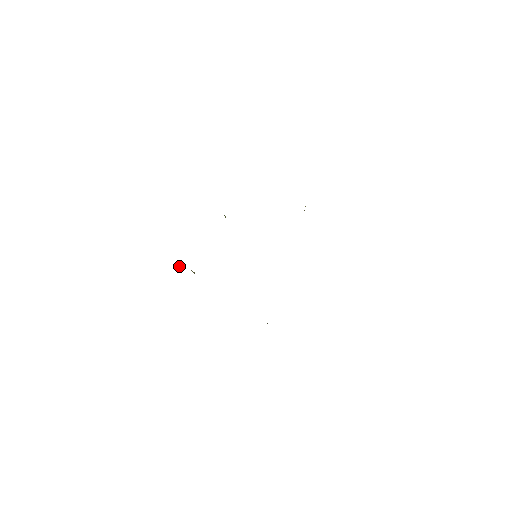
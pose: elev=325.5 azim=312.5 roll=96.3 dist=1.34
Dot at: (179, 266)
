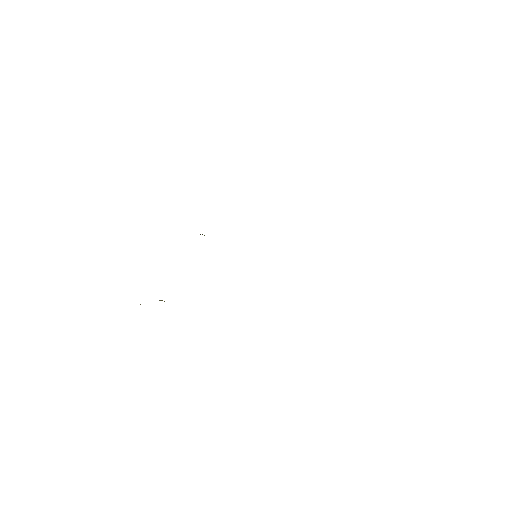
Dot at: occluded
